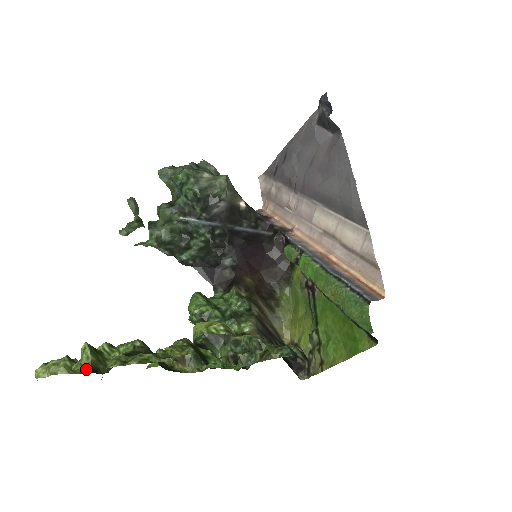
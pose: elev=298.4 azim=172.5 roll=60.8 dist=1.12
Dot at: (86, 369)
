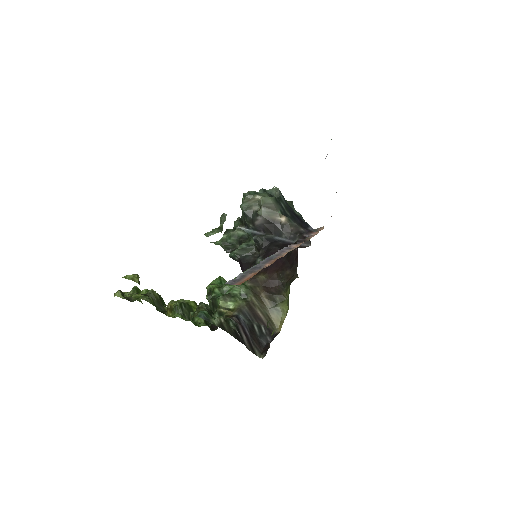
Dot at: (126, 297)
